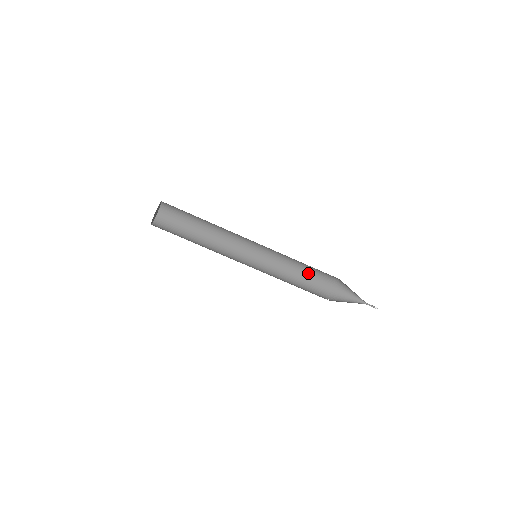
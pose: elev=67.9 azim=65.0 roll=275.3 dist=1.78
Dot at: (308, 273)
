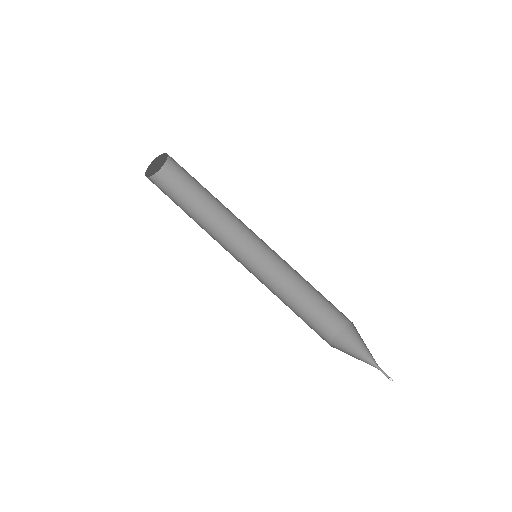
Dot at: (317, 301)
